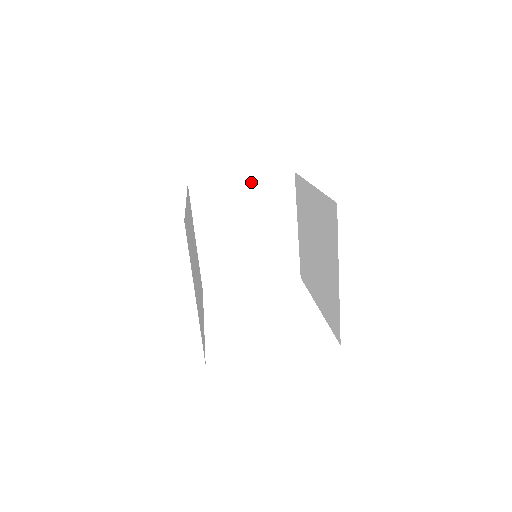
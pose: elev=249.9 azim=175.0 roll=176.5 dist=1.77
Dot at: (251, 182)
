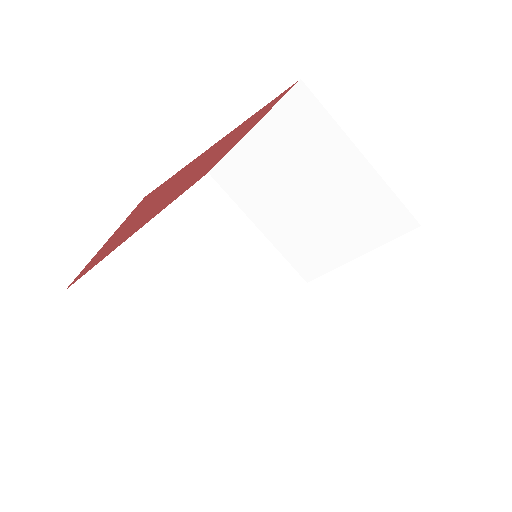
Dot at: (262, 130)
